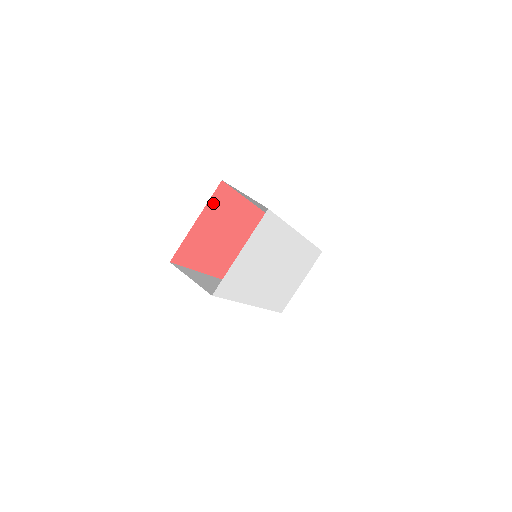
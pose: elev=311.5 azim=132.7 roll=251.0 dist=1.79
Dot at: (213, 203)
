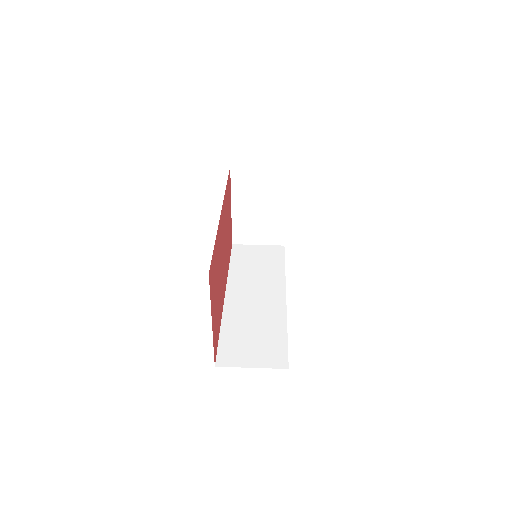
Dot at: (211, 291)
